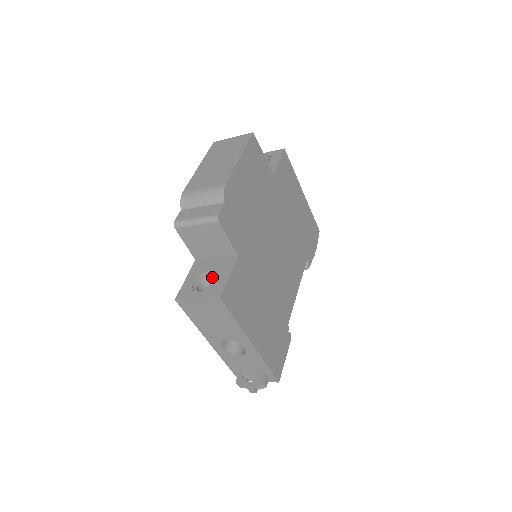
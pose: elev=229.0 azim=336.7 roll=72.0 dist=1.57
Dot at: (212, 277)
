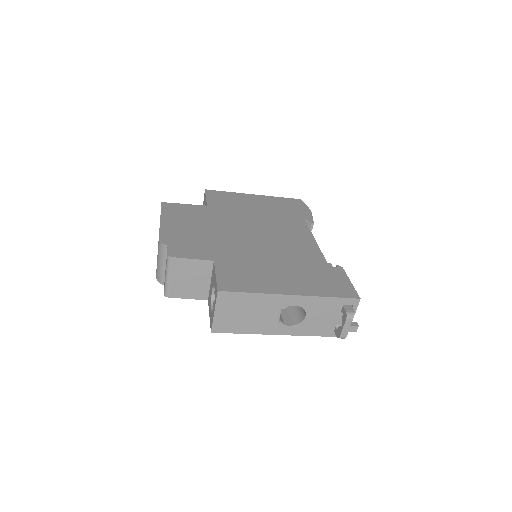
Dot at: occluded
